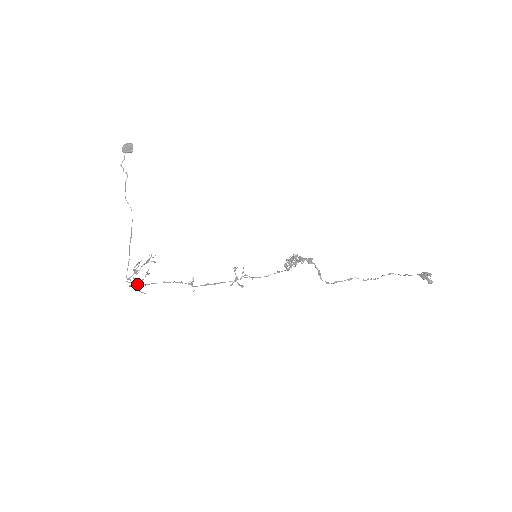
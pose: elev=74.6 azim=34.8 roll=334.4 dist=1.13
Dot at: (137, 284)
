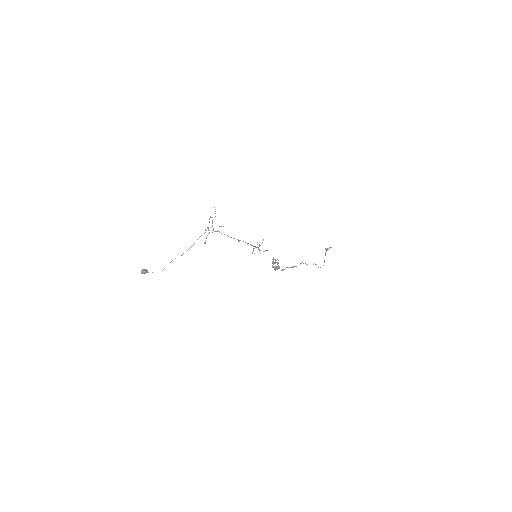
Dot at: (215, 231)
